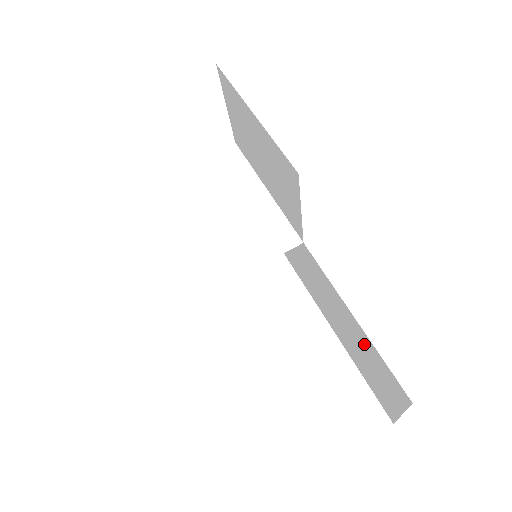
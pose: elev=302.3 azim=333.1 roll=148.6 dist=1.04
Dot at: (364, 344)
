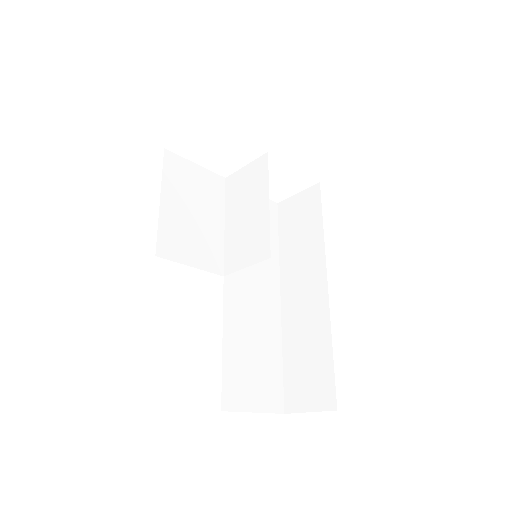
Dot at: occluded
